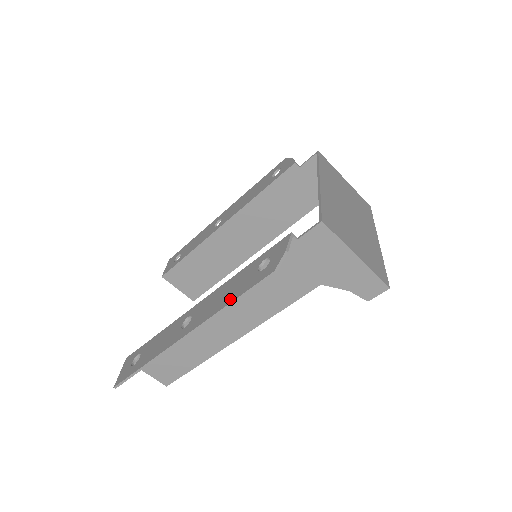
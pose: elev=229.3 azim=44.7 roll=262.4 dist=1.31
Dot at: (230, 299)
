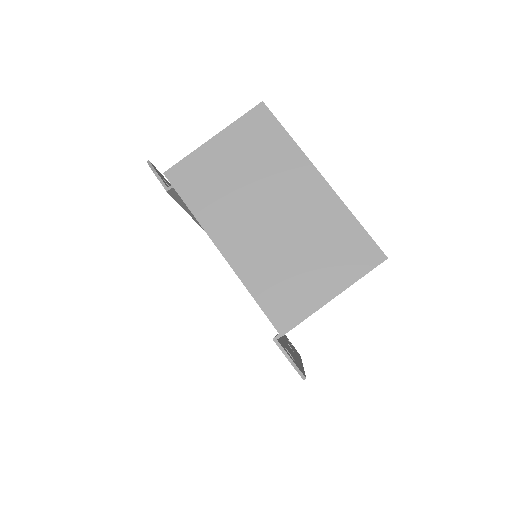
Dot at: occluded
